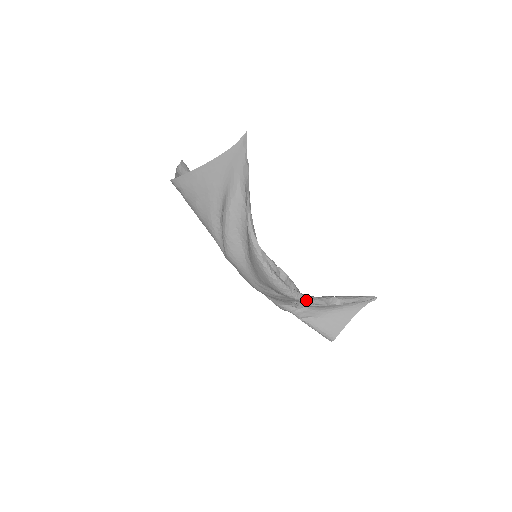
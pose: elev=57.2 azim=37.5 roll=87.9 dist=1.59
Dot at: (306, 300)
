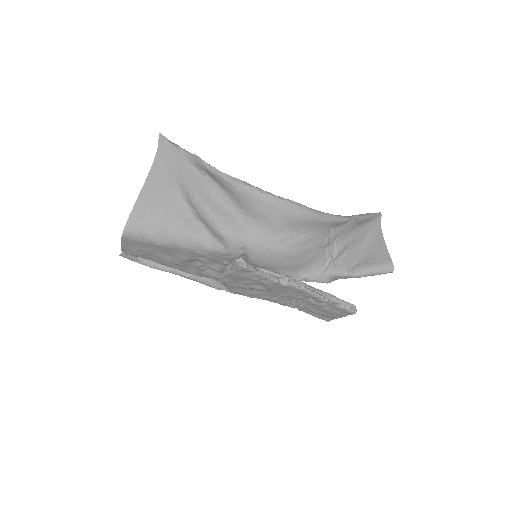
Dot at: (329, 215)
